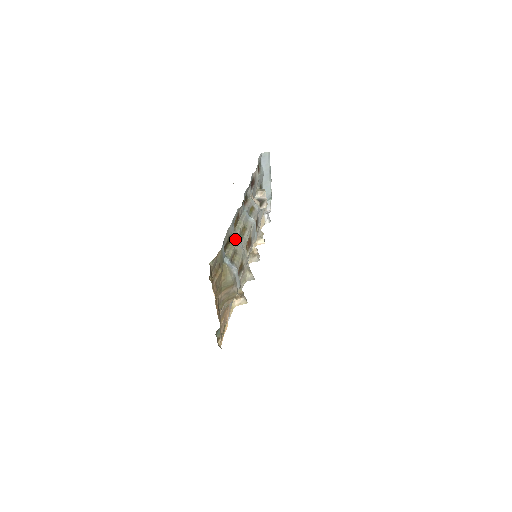
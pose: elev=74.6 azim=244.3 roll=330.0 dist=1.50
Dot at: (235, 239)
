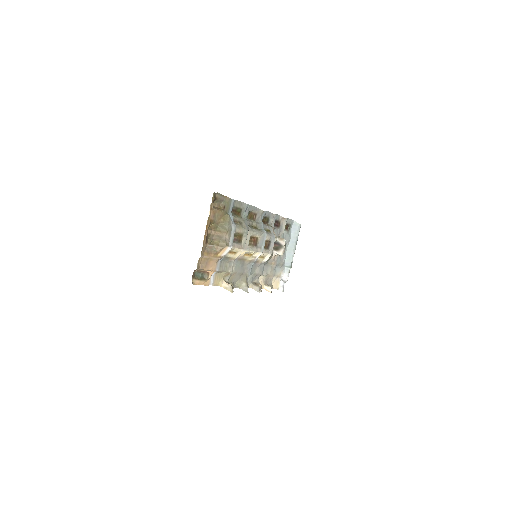
Dot at: (245, 219)
